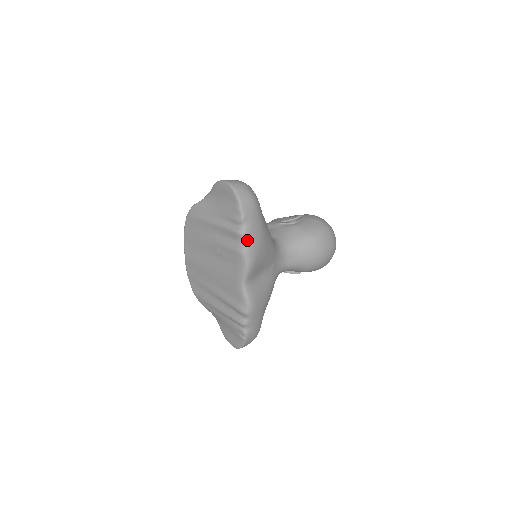
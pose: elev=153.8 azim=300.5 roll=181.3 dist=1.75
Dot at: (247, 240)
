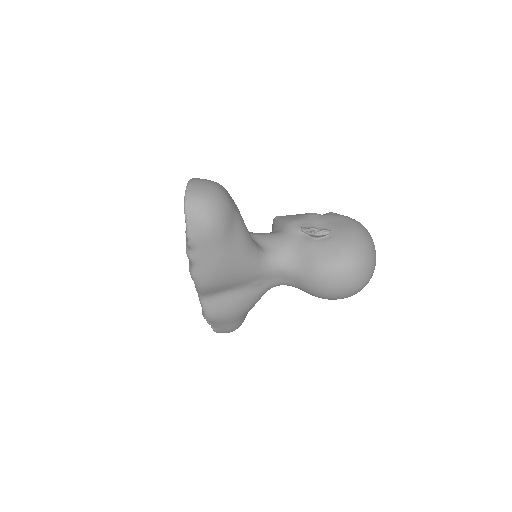
Dot at: (195, 265)
